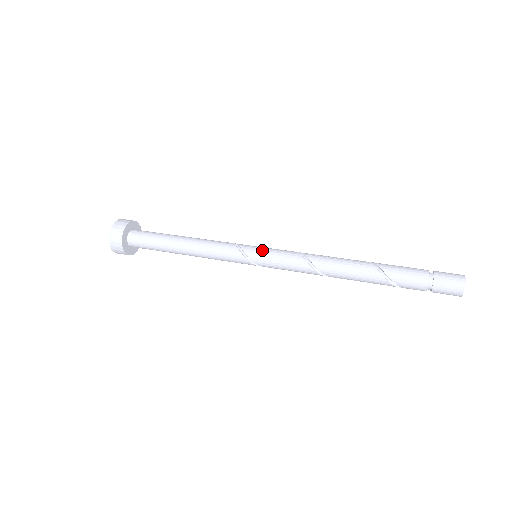
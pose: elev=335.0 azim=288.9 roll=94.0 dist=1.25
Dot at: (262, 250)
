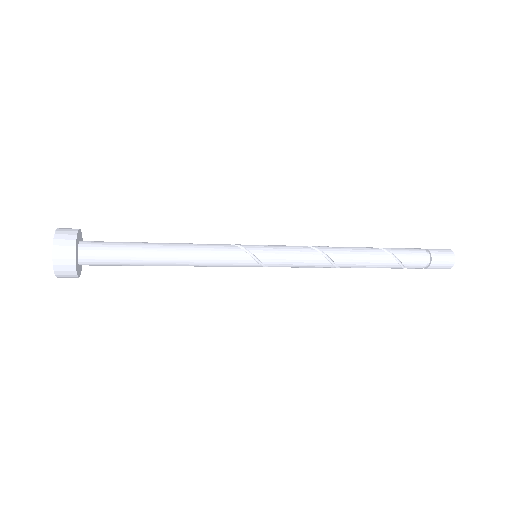
Dot at: (266, 246)
